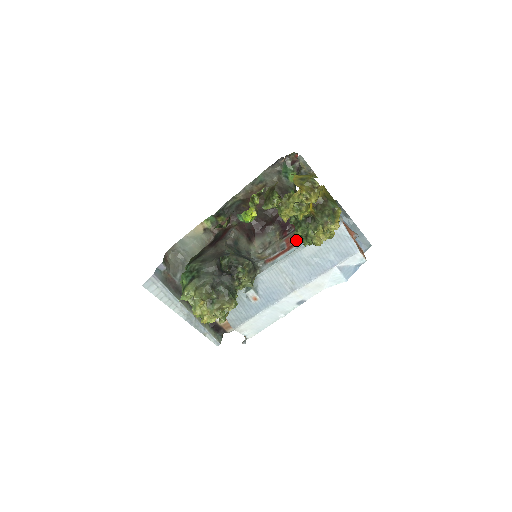
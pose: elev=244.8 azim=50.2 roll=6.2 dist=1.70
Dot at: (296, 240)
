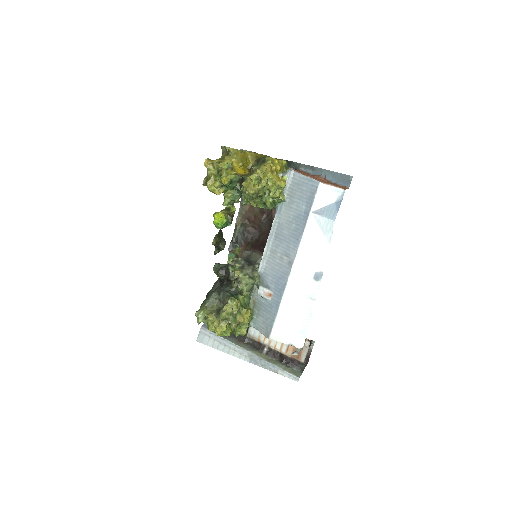
Dot at: occluded
